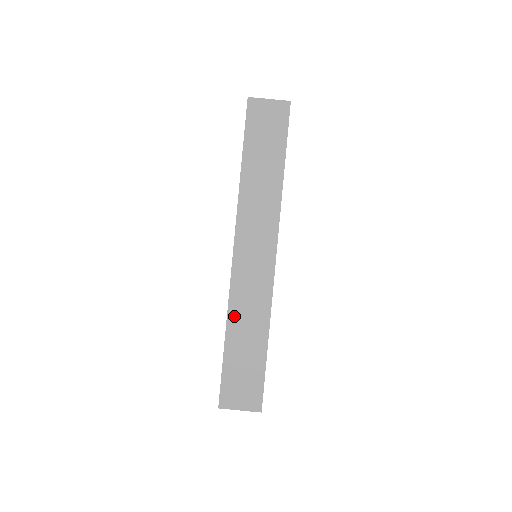
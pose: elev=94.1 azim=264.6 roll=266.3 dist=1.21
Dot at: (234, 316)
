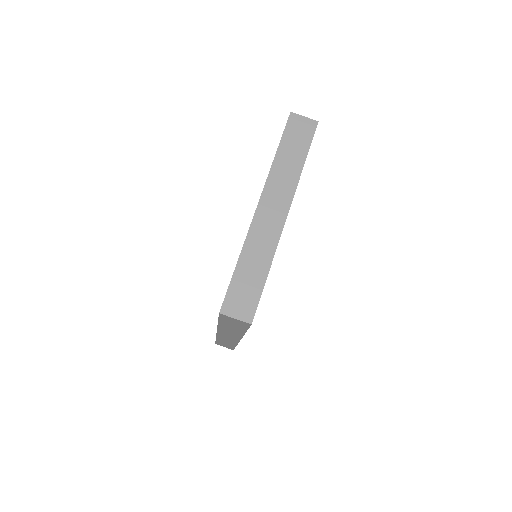
Dot at: (248, 248)
